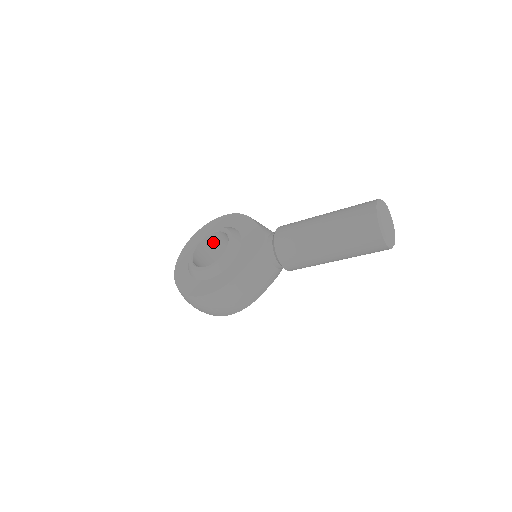
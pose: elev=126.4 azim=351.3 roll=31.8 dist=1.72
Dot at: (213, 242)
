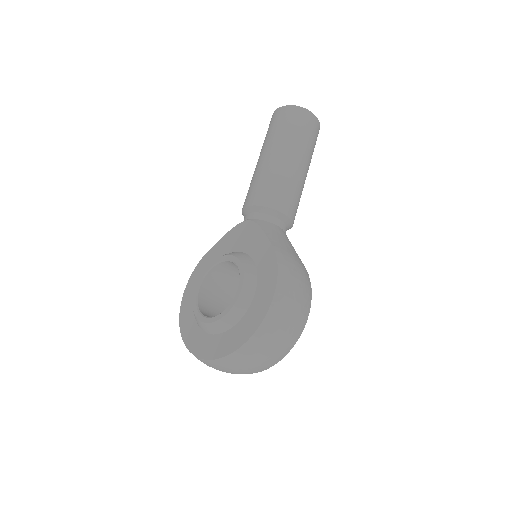
Dot at: (208, 305)
